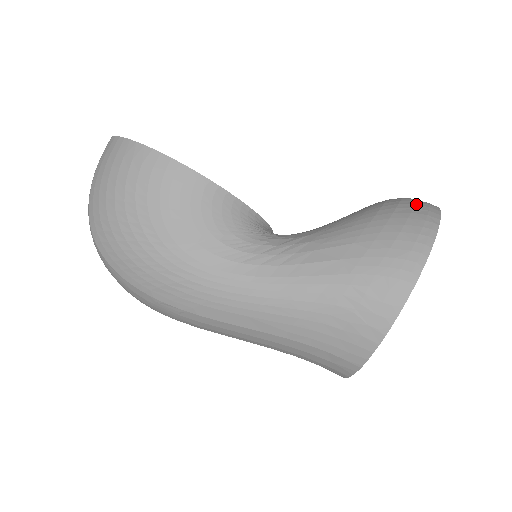
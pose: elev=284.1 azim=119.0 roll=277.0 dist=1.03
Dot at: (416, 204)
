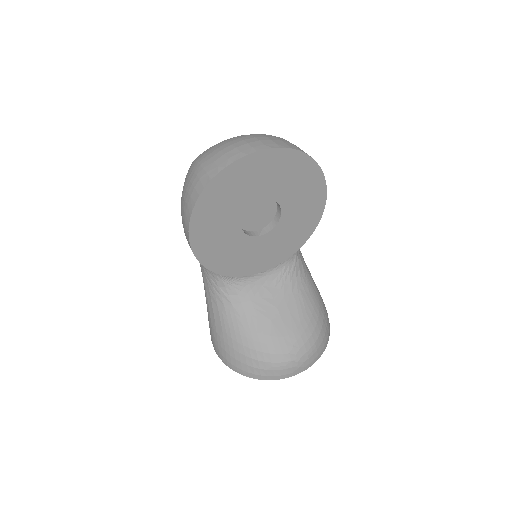
Dot at: (260, 370)
